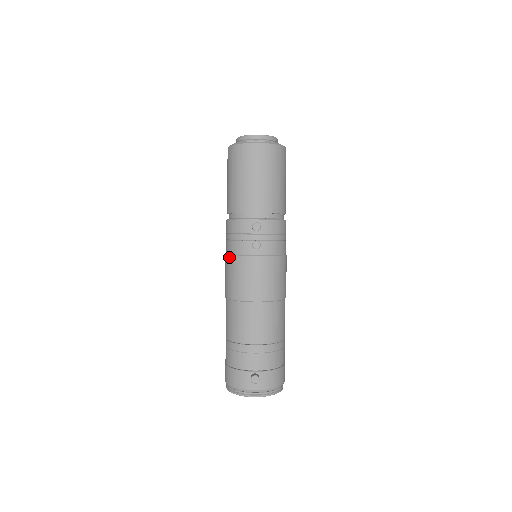
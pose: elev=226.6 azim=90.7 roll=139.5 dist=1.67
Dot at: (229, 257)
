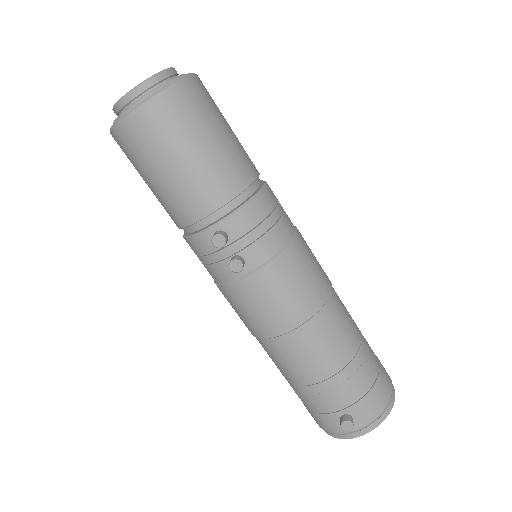
Dot at: occluded
